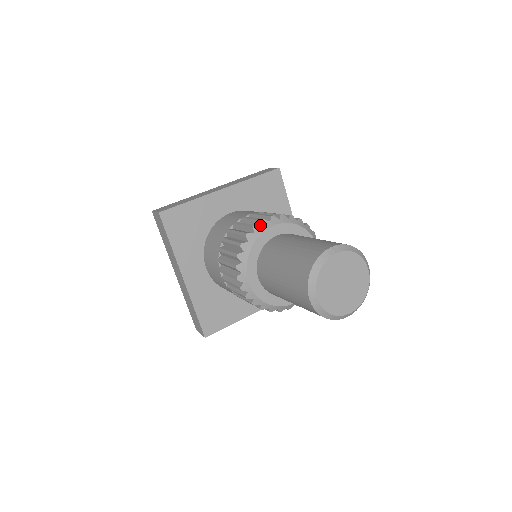
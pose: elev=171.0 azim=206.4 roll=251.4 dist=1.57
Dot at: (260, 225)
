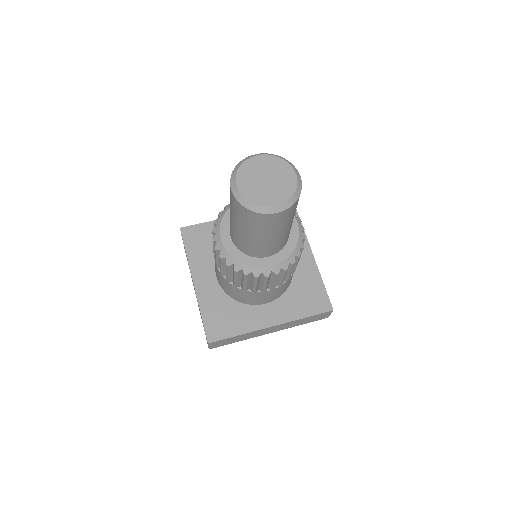
Dot at: occluded
